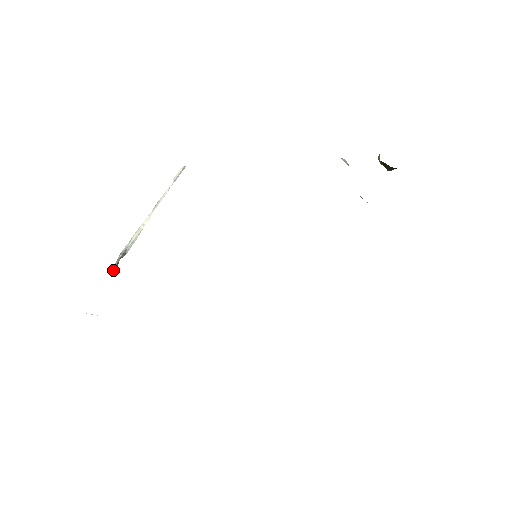
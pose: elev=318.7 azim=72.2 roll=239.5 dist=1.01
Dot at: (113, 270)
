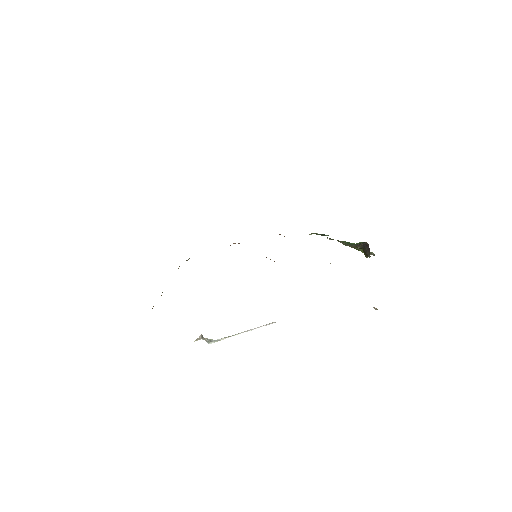
Dot at: (197, 339)
